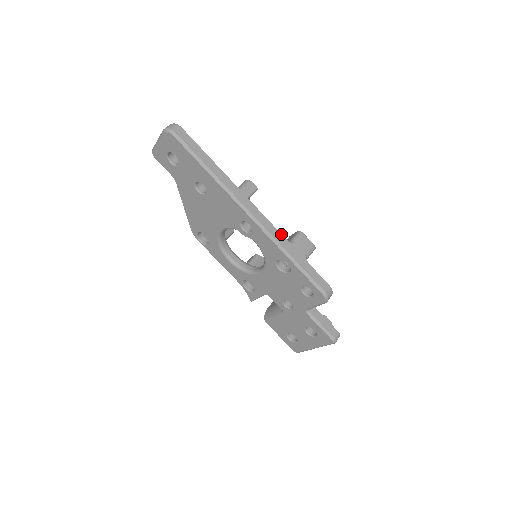
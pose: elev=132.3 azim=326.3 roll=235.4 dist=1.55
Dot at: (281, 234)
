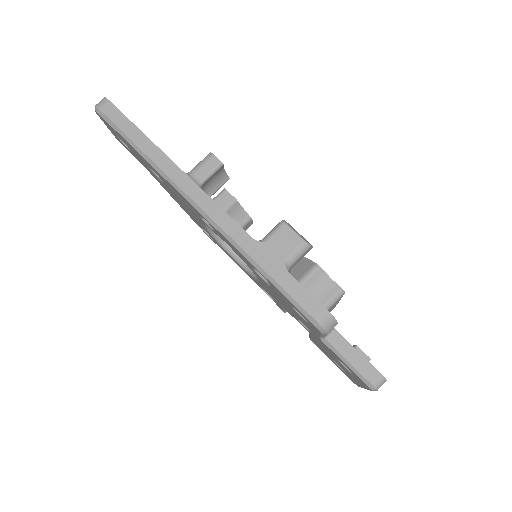
Dot at: (244, 230)
